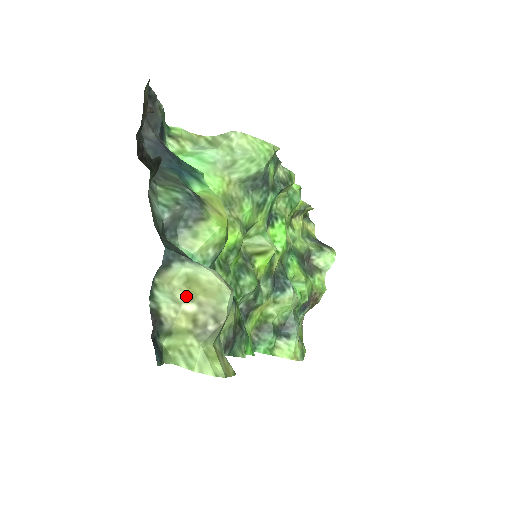
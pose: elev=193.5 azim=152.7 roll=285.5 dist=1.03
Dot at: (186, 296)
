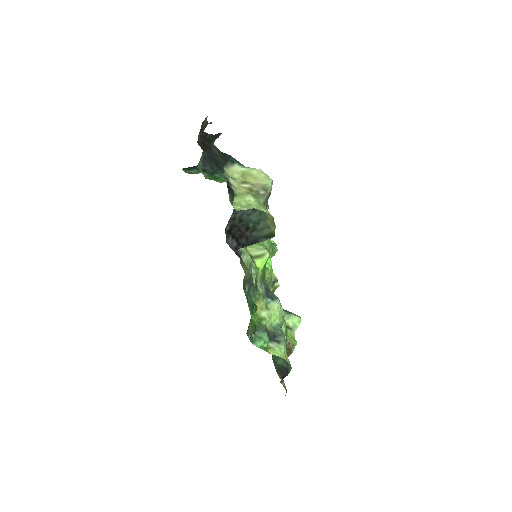
Dot at: (243, 182)
